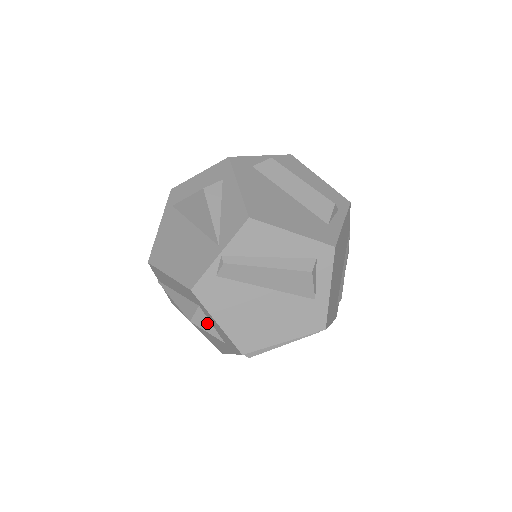
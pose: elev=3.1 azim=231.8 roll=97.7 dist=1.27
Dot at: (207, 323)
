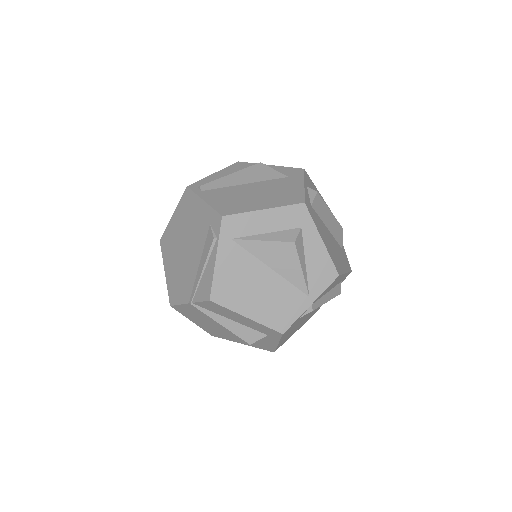
Dot at: occluded
